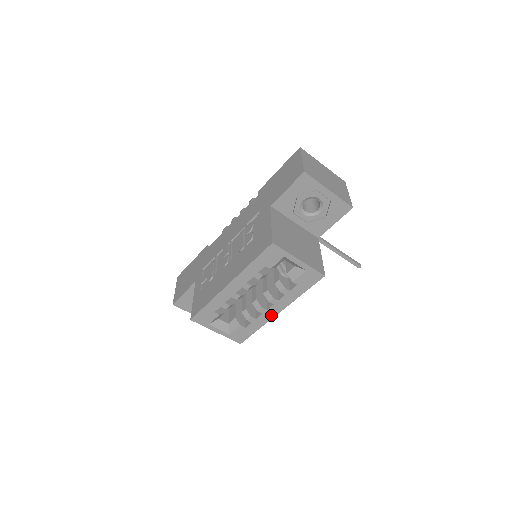
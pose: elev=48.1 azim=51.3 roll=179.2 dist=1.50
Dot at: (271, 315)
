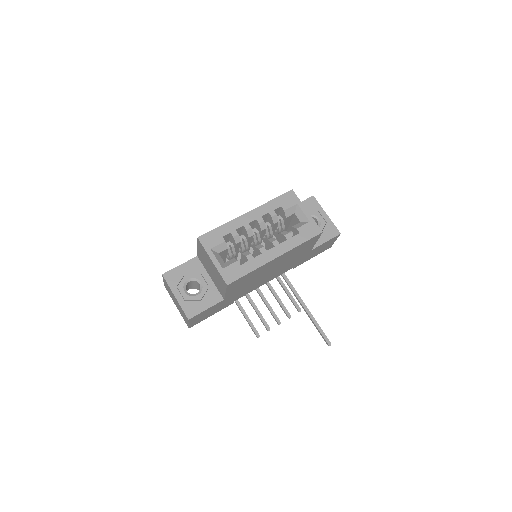
Dot at: (268, 258)
